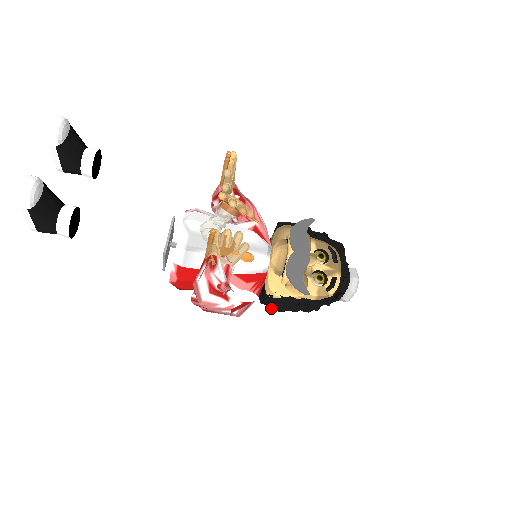
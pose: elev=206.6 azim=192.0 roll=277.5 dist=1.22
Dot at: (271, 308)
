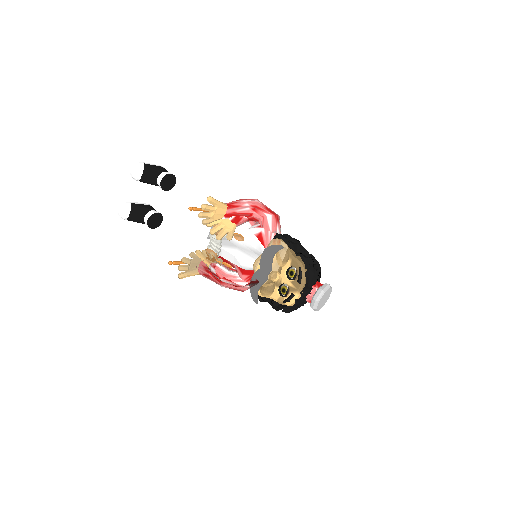
Dot at: occluded
